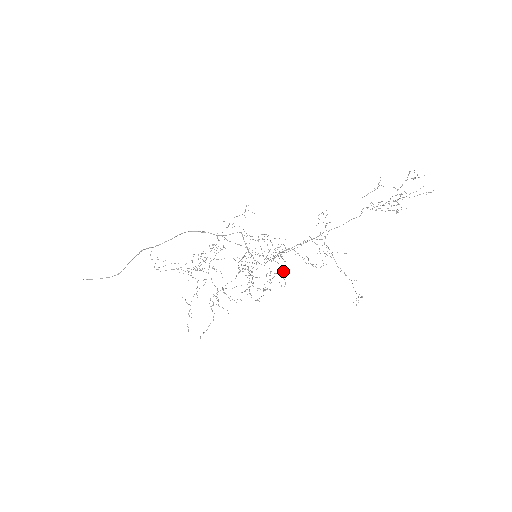
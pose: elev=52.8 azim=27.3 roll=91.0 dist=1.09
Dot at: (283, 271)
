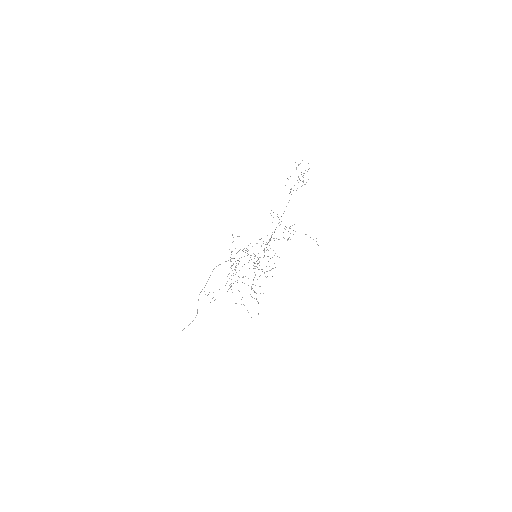
Dot at: (275, 253)
